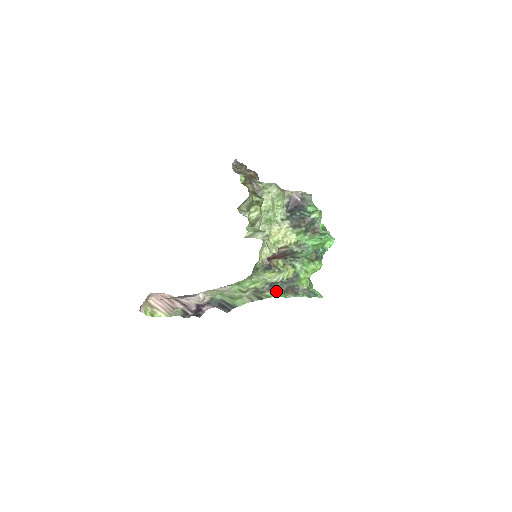
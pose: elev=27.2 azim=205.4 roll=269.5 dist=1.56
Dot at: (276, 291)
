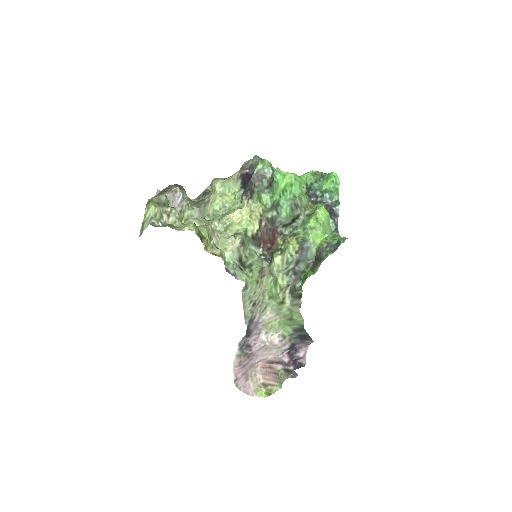
Dot at: (304, 275)
